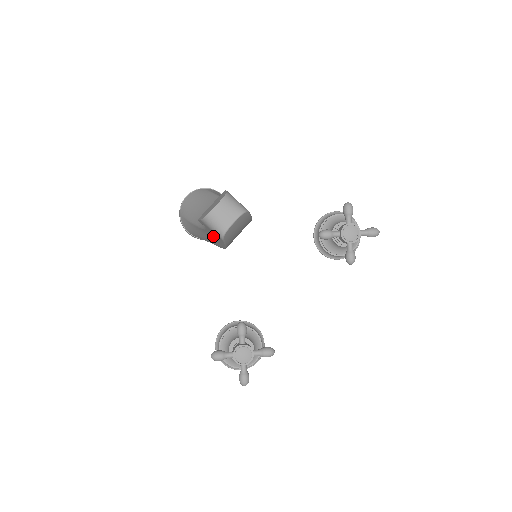
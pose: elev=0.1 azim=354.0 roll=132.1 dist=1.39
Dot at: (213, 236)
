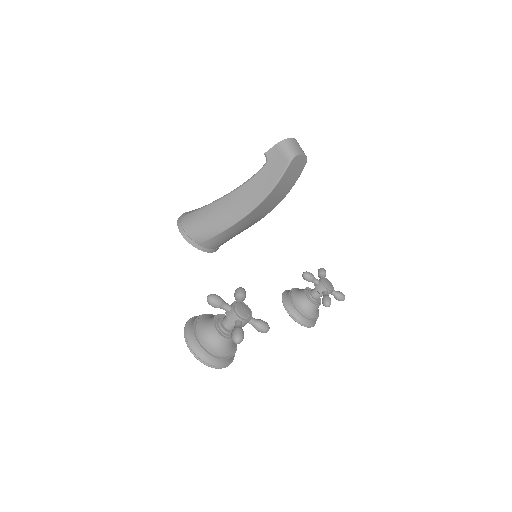
Dot at: (262, 180)
